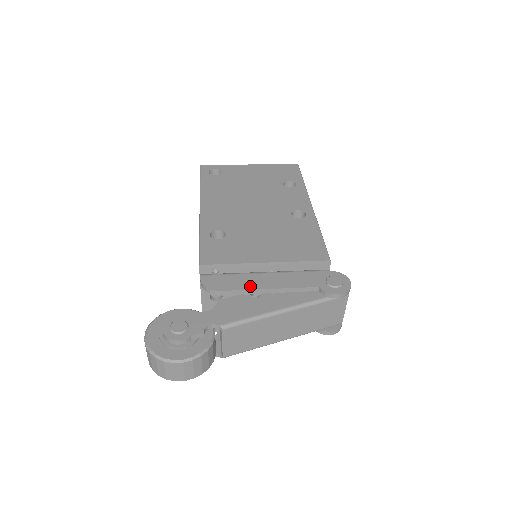
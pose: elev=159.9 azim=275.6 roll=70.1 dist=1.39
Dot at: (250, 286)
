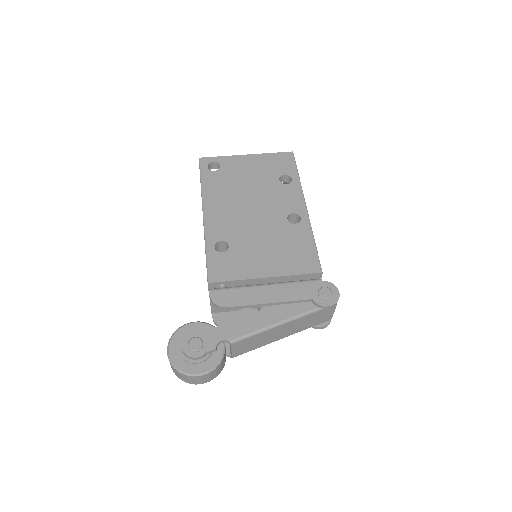
Dot at: (253, 301)
